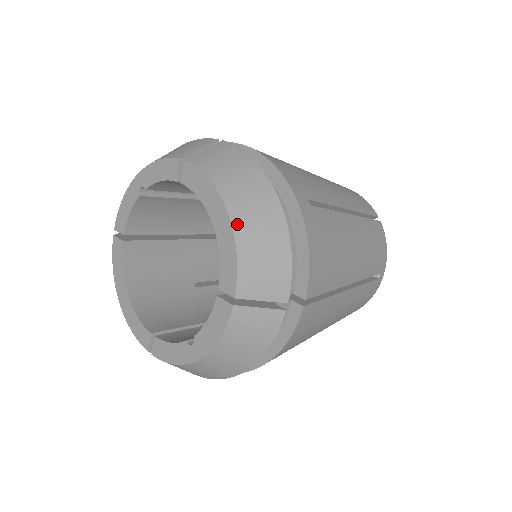
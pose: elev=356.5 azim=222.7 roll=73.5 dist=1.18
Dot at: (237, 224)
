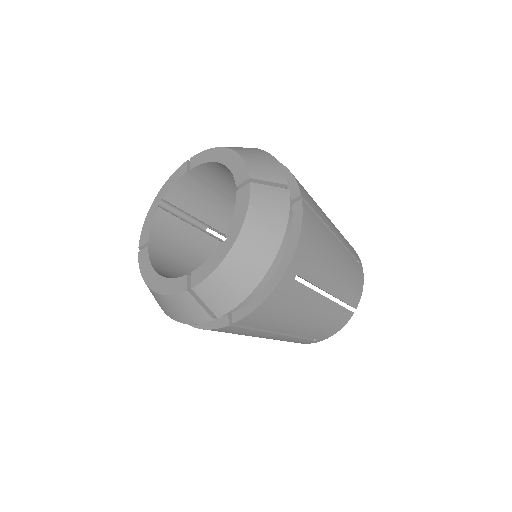
Dot at: (237, 150)
